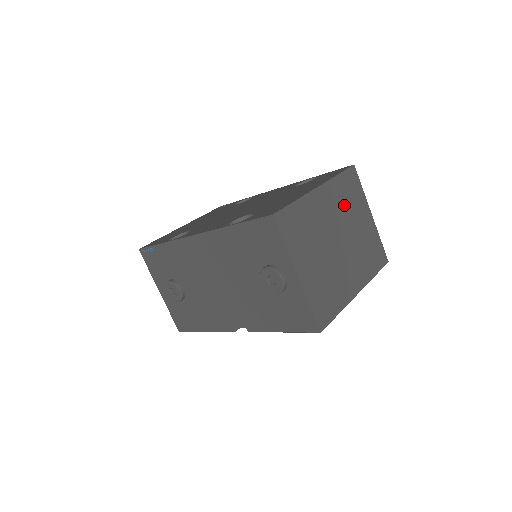
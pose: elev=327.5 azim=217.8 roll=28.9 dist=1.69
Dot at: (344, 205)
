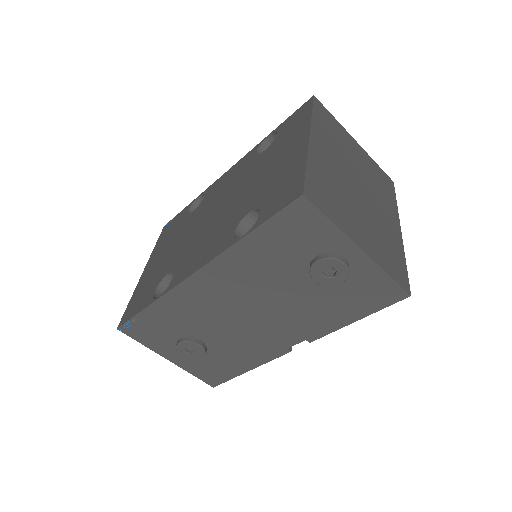
Dot at: (336, 144)
